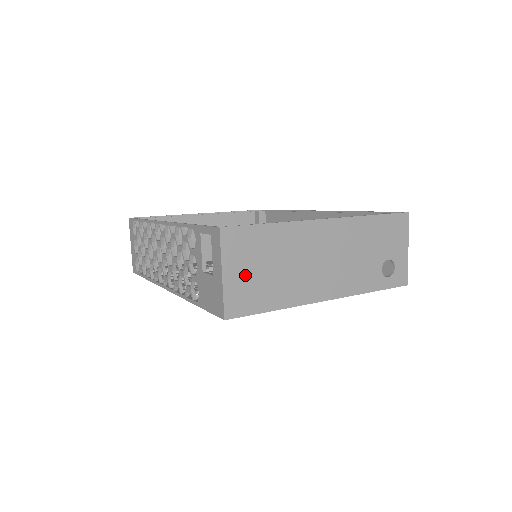
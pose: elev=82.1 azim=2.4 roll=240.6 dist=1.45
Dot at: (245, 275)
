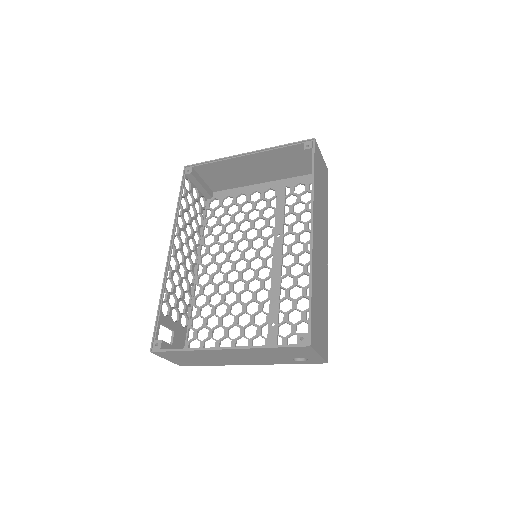
Dot at: (181, 360)
